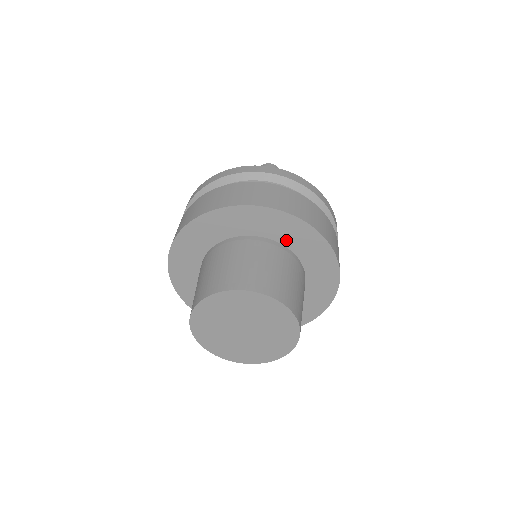
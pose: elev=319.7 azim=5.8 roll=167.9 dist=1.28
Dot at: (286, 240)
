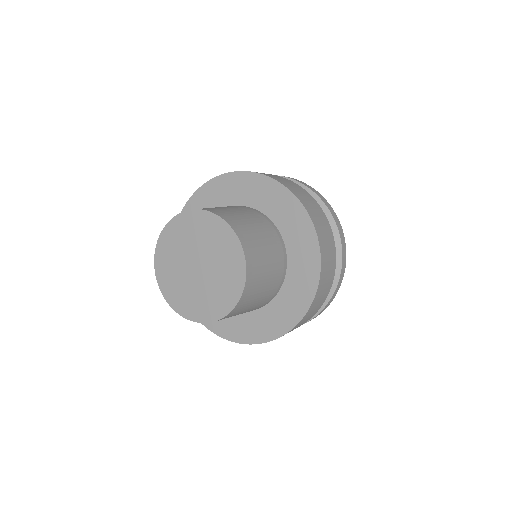
Dot at: (271, 211)
